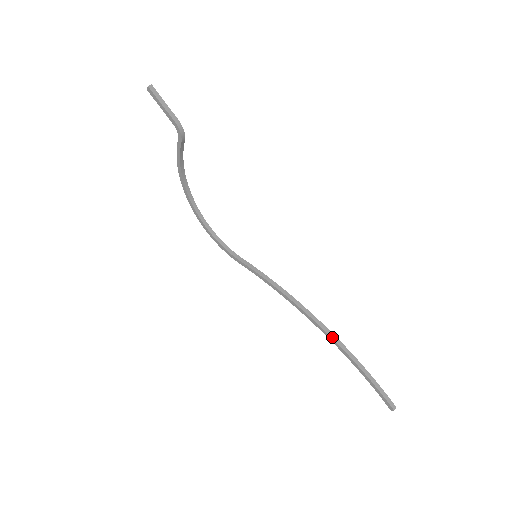
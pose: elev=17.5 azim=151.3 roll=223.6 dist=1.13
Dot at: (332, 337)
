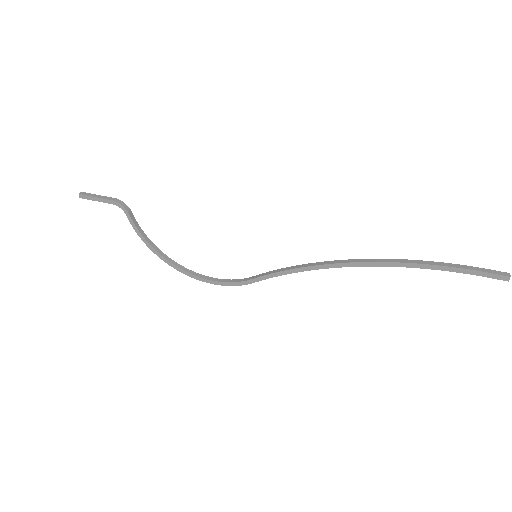
Dot at: (379, 261)
